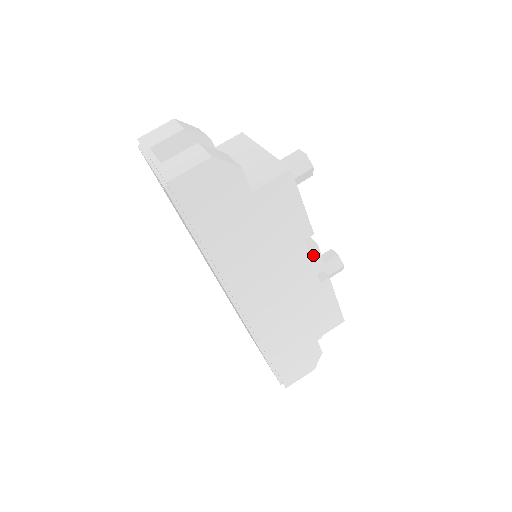
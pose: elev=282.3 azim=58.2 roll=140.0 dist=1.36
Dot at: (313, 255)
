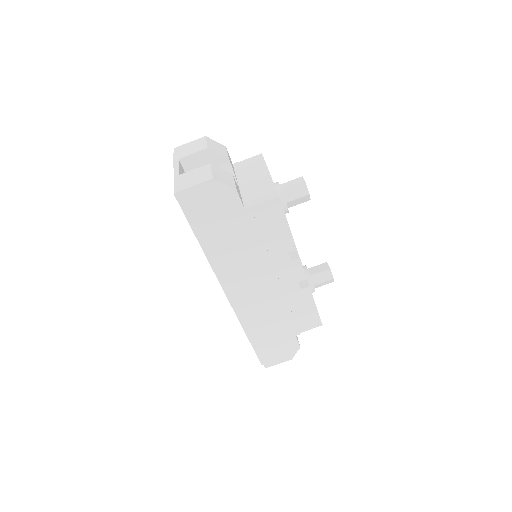
Dot at: (295, 266)
